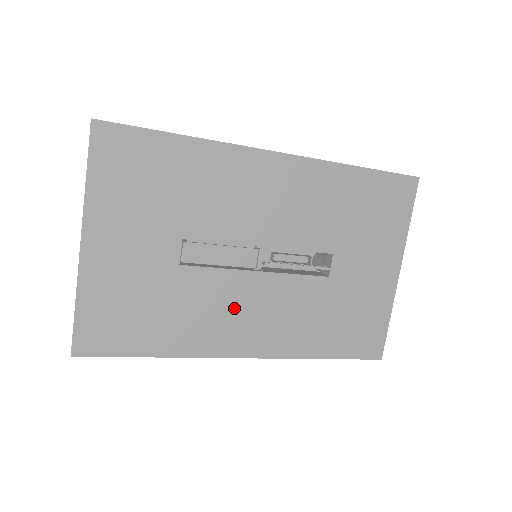
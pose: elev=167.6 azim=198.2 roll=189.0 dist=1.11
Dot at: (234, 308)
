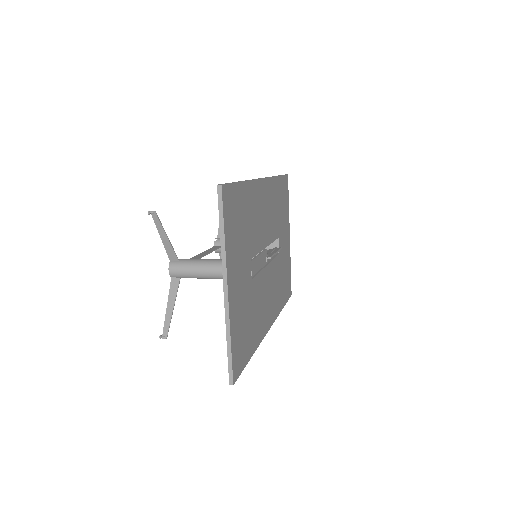
Dot at: (265, 297)
